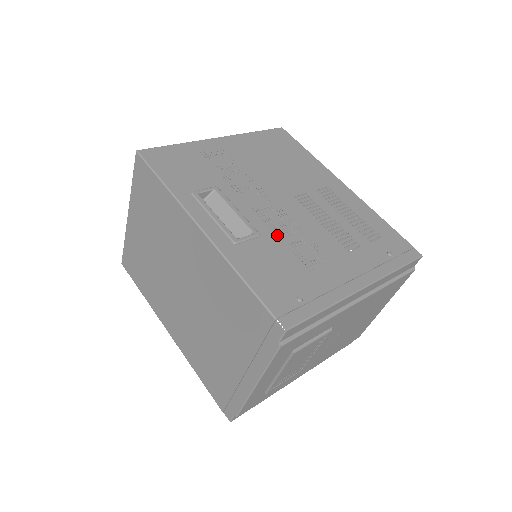
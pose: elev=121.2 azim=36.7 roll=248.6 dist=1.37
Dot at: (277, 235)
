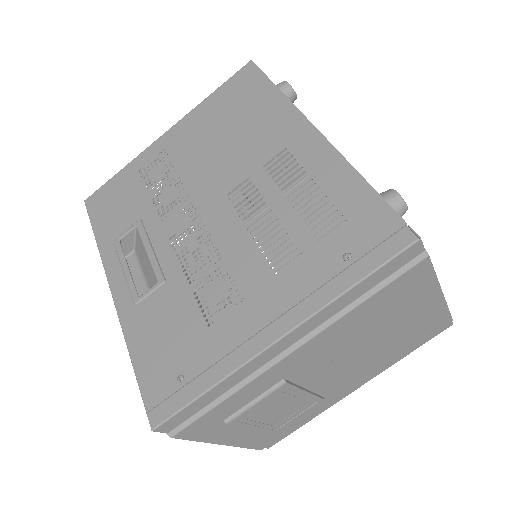
Dot at: occluded
